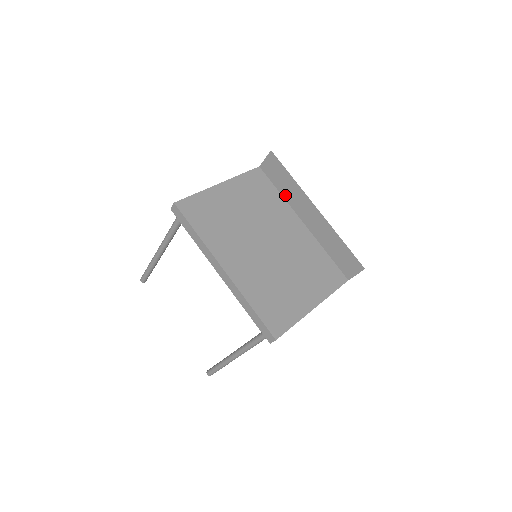
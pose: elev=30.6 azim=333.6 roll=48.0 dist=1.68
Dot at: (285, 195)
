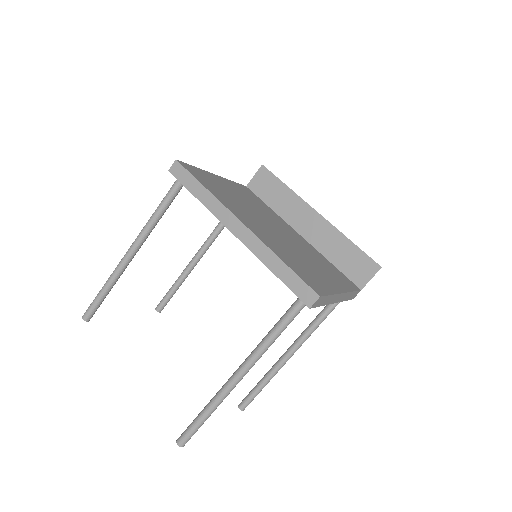
Dot at: (277, 209)
